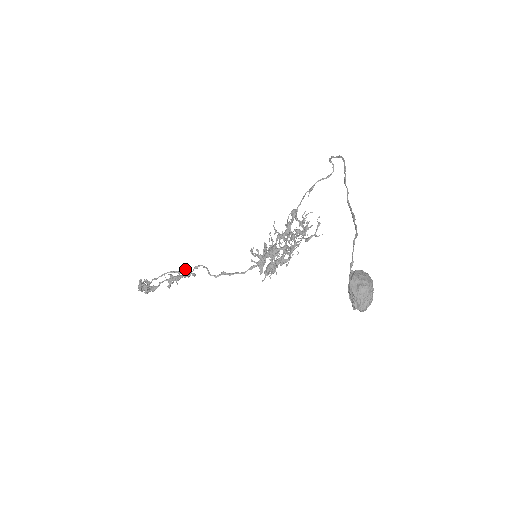
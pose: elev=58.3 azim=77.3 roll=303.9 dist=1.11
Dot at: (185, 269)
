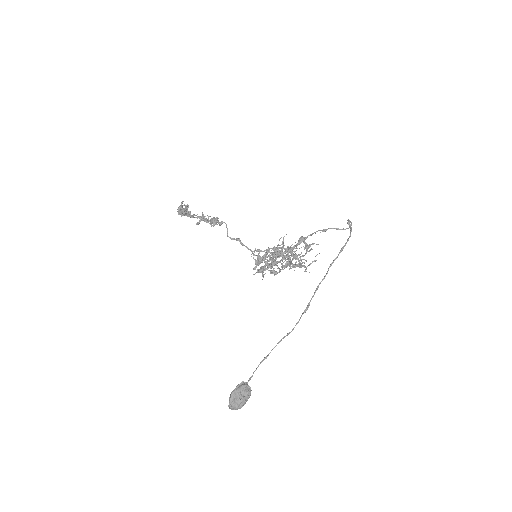
Dot at: (214, 218)
